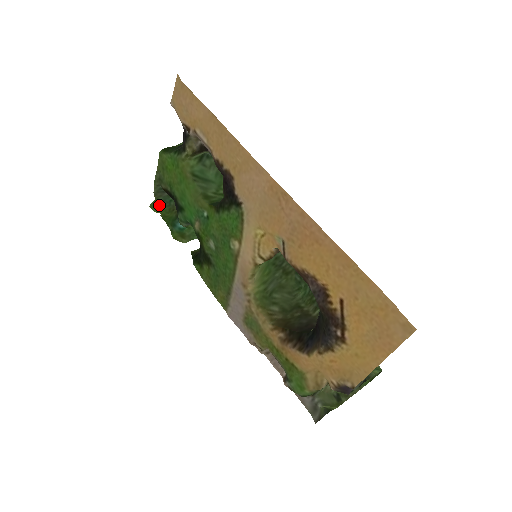
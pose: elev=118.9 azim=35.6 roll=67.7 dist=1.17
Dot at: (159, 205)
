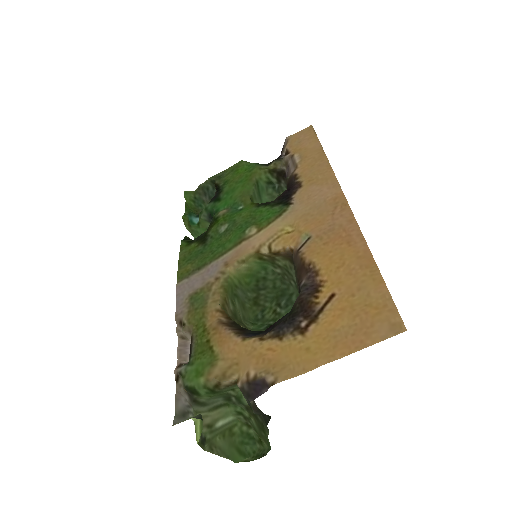
Dot at: (192, 197)
